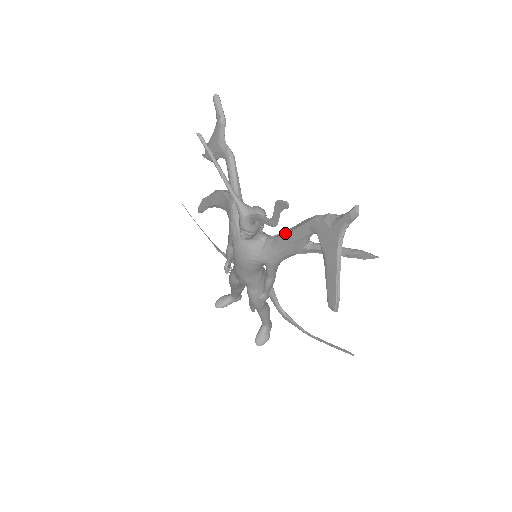
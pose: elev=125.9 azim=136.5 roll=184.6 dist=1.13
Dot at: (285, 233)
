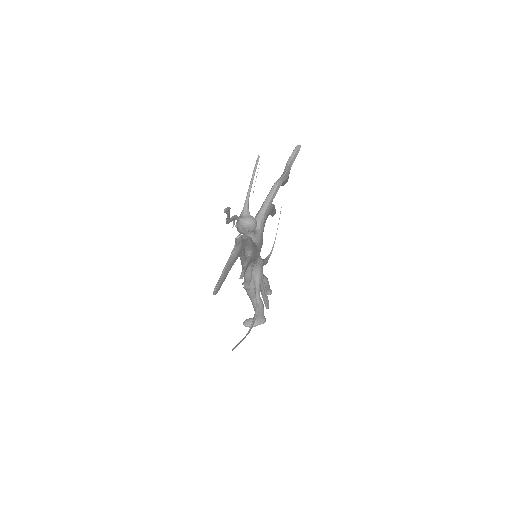
Dot at: occluded
